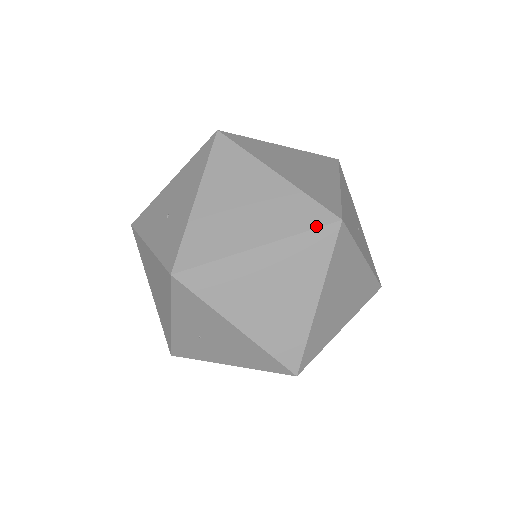
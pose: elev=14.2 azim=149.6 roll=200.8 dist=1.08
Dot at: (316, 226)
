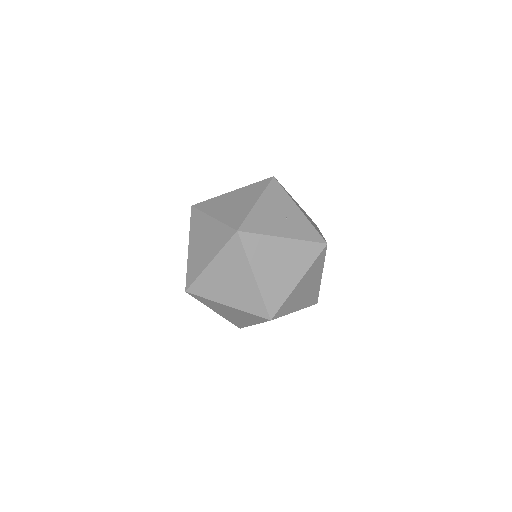
Dot at: (228, 240)
